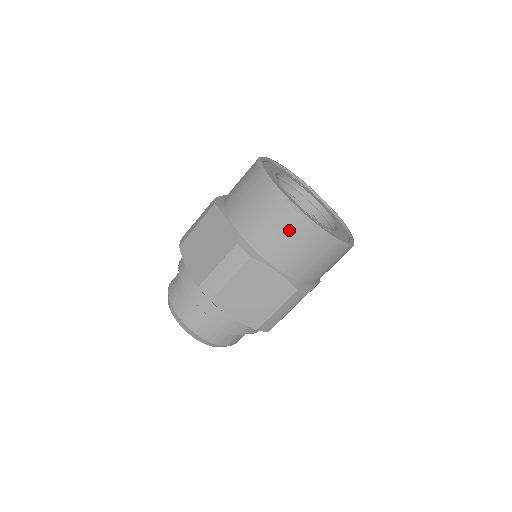
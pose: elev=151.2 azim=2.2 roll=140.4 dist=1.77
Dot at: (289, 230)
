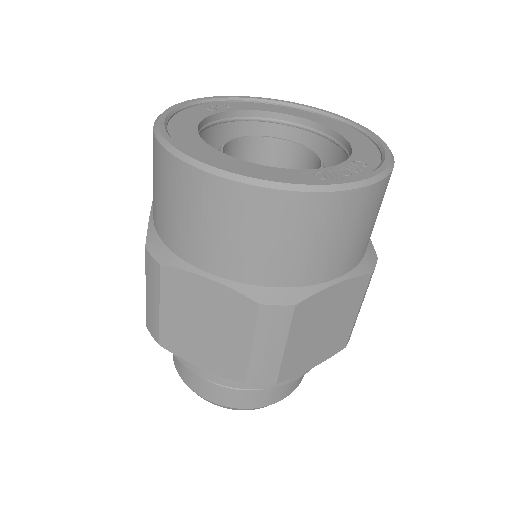
Dot at: (323, 225)
